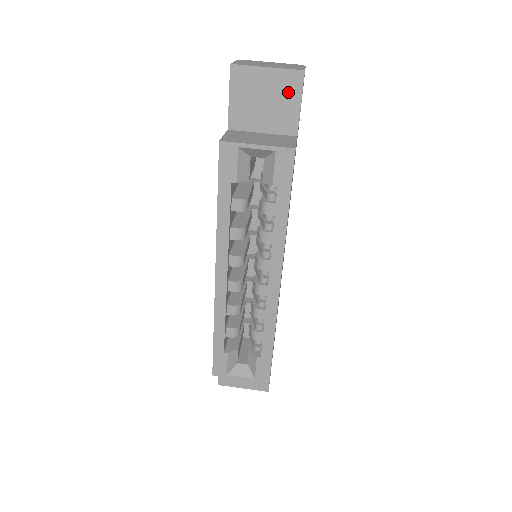
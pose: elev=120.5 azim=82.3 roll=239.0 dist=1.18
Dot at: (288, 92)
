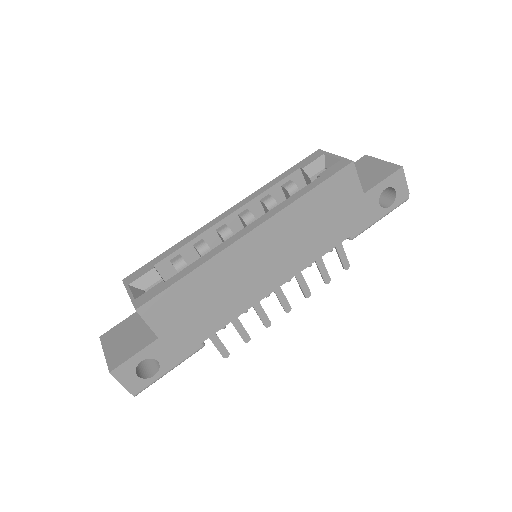
Dot at: (382, 173)
